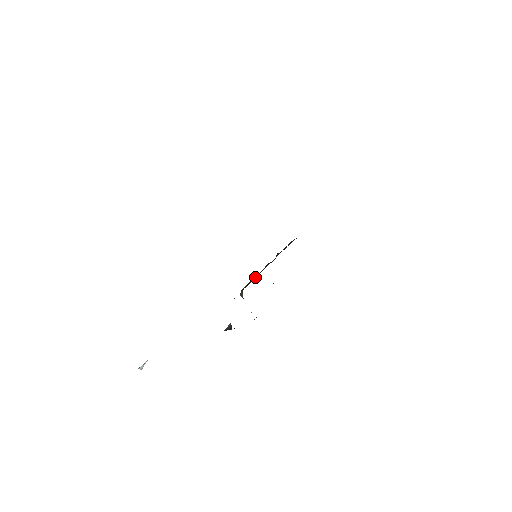
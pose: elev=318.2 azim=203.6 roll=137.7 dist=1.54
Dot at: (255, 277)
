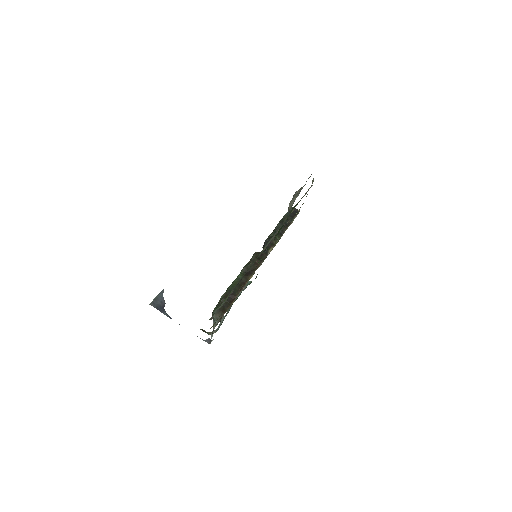
Dot at: (240, 291)
